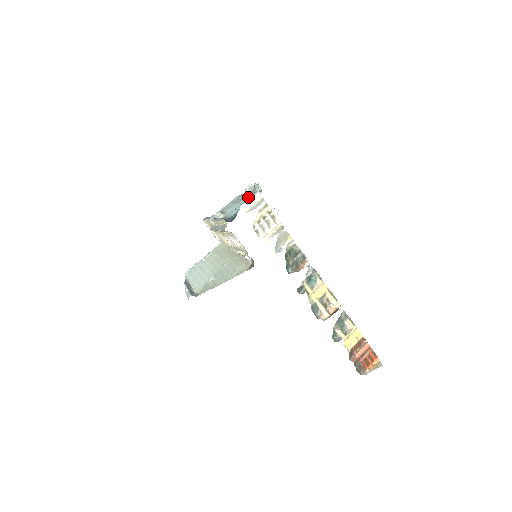
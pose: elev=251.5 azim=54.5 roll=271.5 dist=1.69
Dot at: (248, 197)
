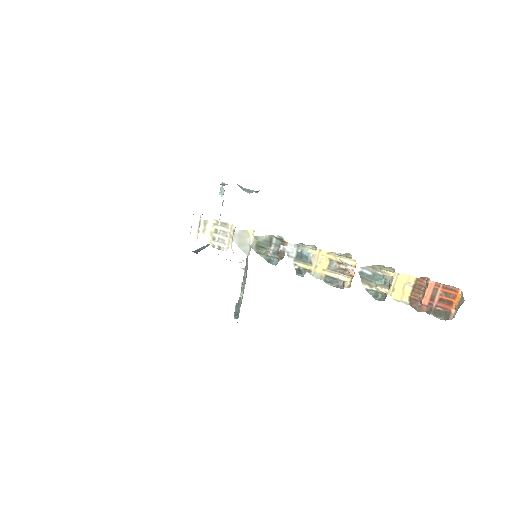
Dot at: occluded
